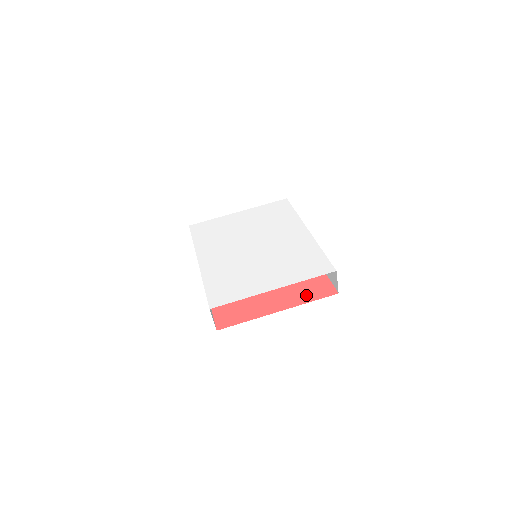
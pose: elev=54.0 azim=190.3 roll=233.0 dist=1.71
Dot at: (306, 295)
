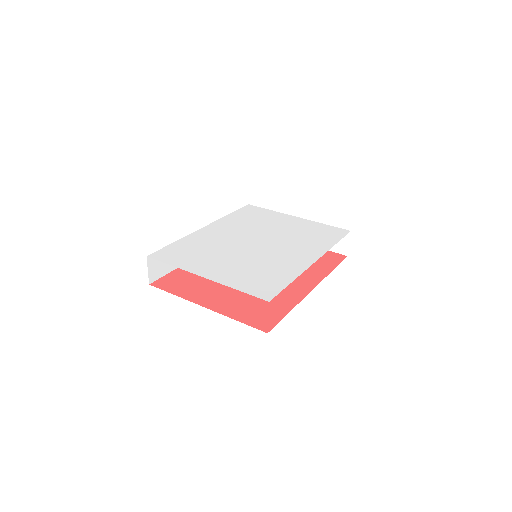
Dot at: (243, 313)
